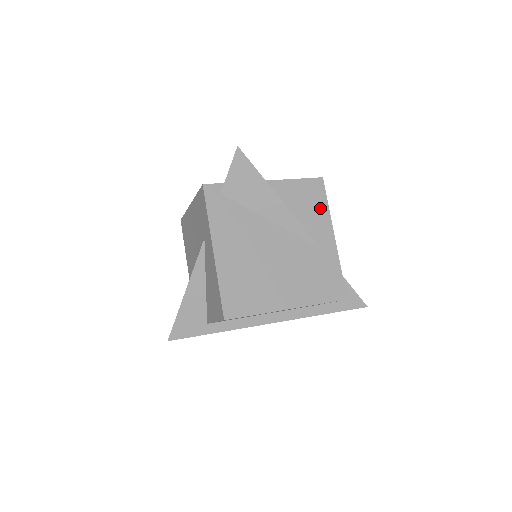
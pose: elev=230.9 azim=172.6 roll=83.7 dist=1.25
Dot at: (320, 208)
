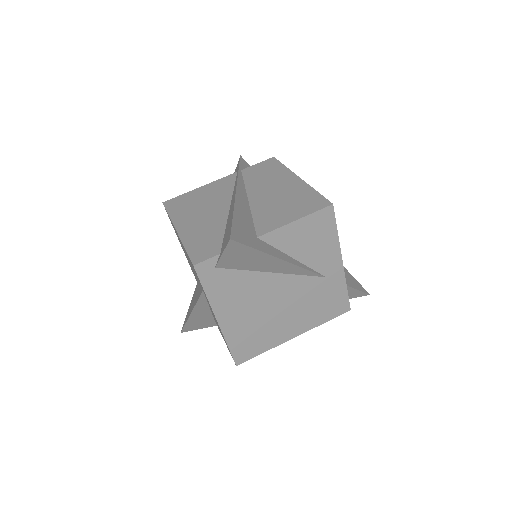
Dot at: (328, 239)
